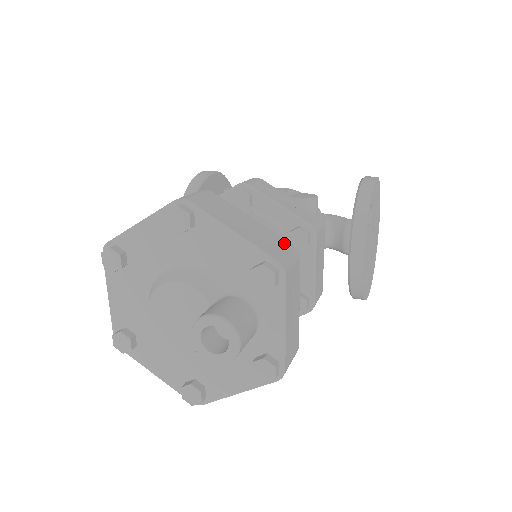
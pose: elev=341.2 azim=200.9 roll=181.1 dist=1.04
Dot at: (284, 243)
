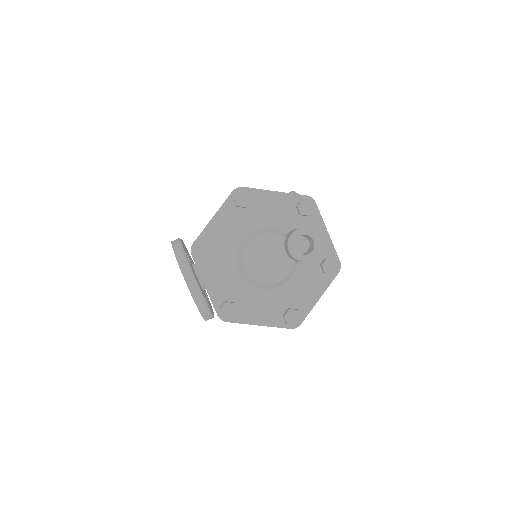
Dot at: occluded
